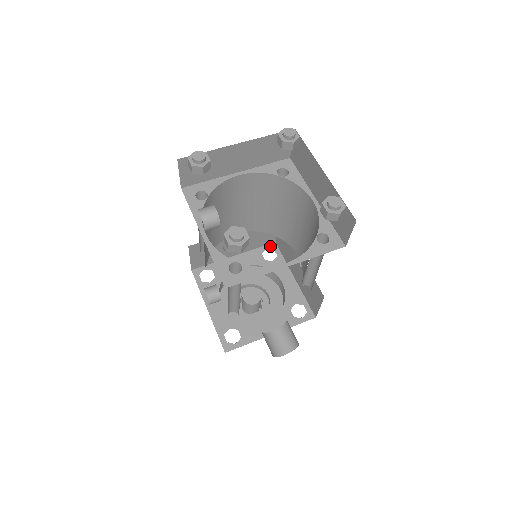
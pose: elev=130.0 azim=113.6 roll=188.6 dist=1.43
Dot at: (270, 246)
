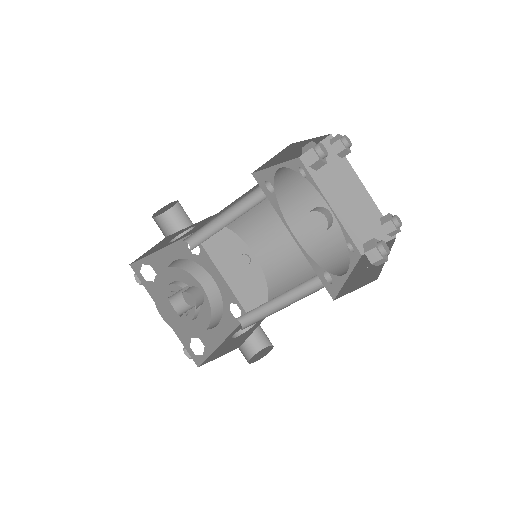
Dot at: occluded
